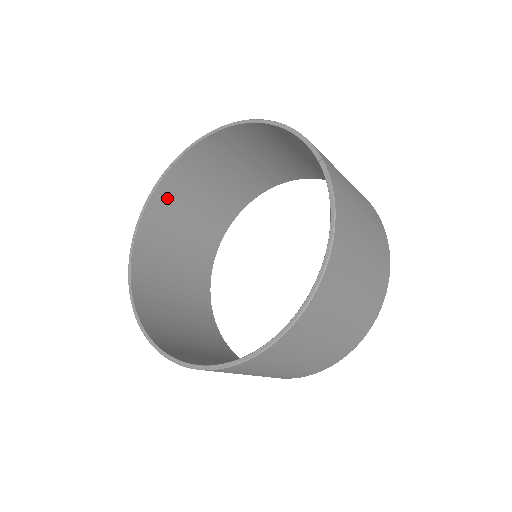
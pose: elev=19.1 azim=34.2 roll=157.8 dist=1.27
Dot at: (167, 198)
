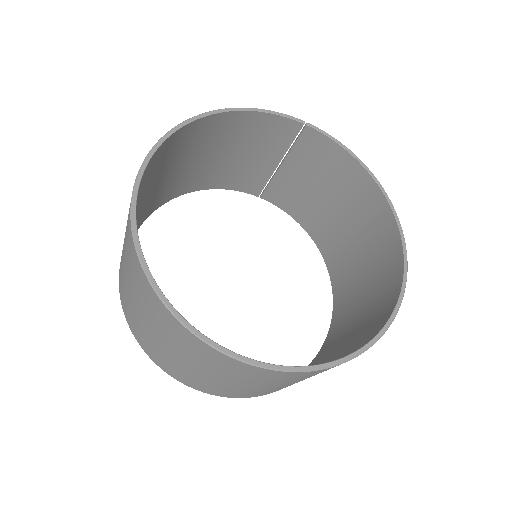
Dot at: occluded
